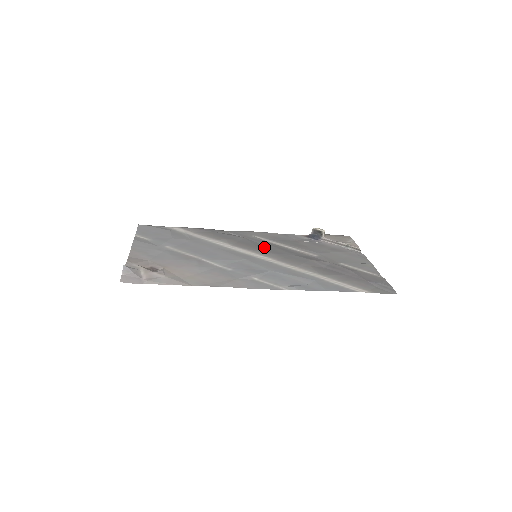
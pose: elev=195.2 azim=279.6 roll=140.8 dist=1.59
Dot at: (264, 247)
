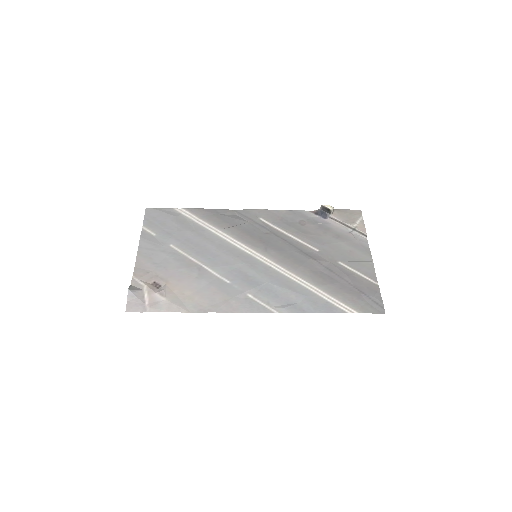
Dot at: (266, 239)
